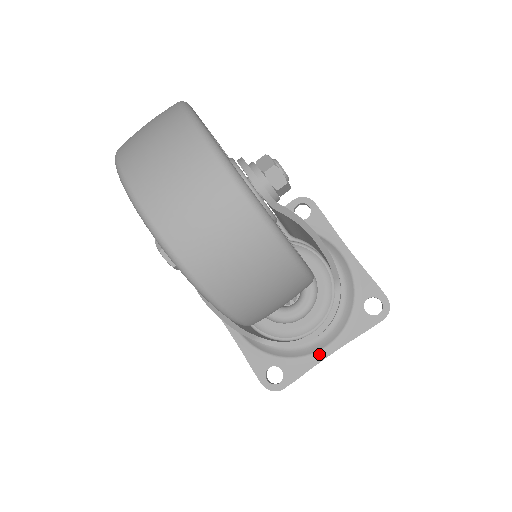
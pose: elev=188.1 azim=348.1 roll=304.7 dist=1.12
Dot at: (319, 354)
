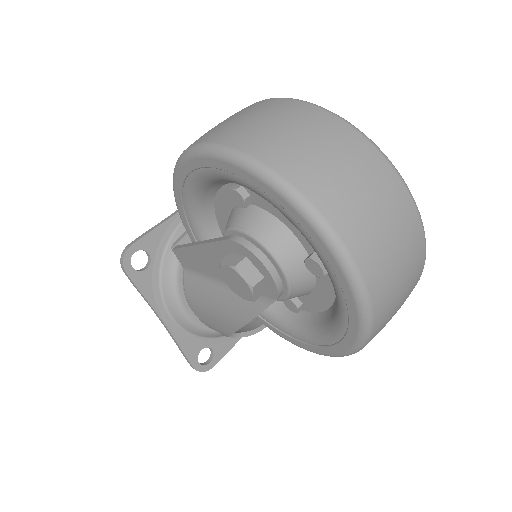
Dot at: occluded
